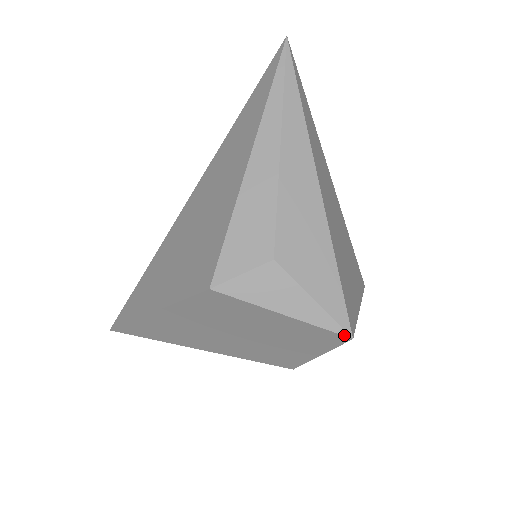
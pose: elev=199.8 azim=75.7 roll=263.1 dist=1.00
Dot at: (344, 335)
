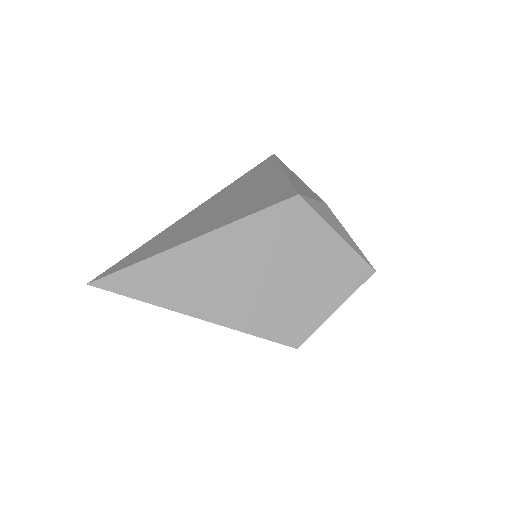
Dot at: (371, 266)
